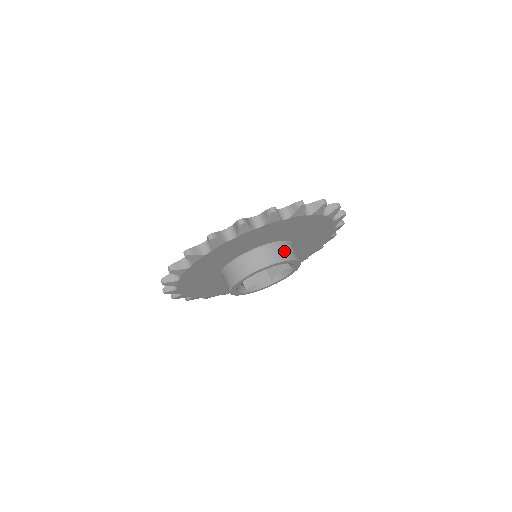
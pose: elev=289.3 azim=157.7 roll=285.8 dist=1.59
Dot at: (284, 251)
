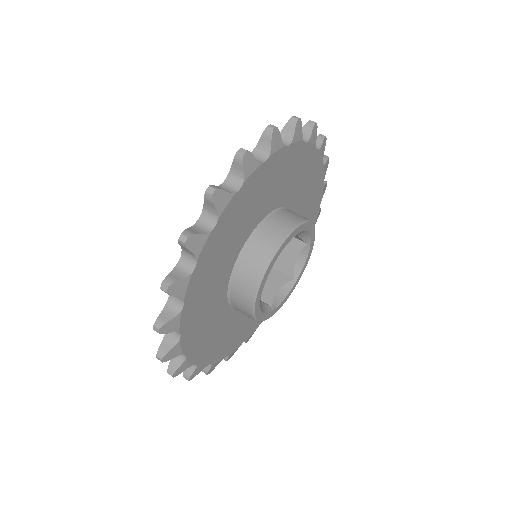
Dot at: (287, 218)
